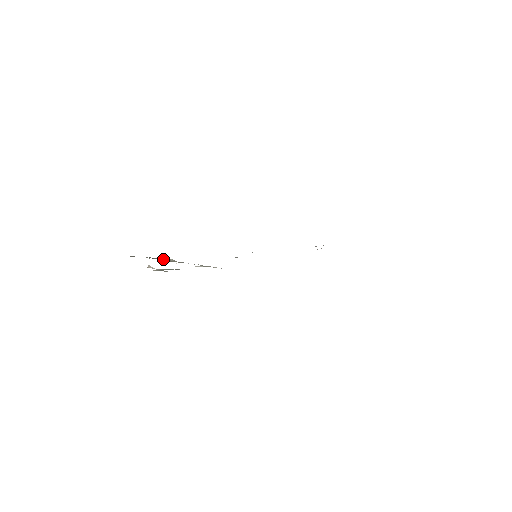
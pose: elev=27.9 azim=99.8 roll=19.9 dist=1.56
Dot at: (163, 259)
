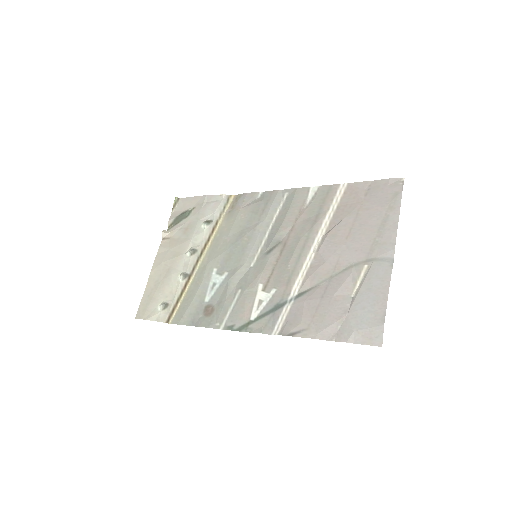
Dot at: (175, 295)
